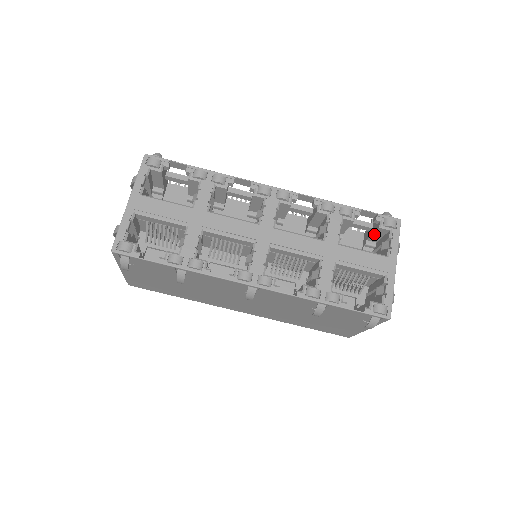
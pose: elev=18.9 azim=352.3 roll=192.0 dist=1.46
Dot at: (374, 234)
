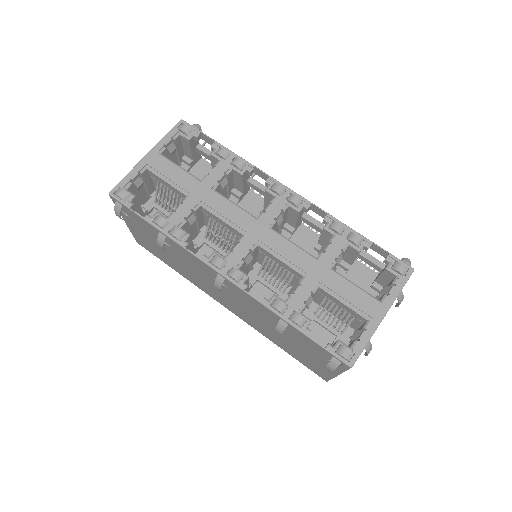
Dot at: (381, 276)
